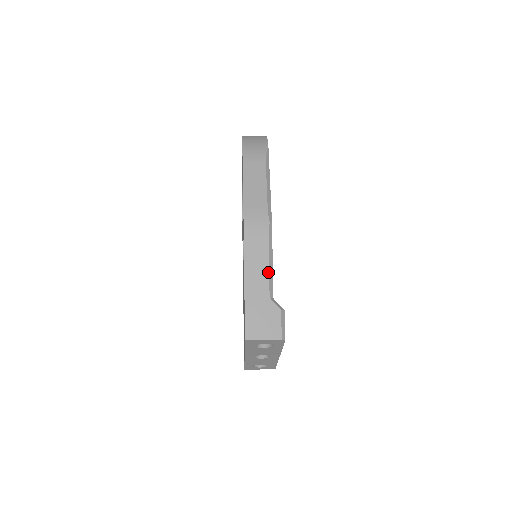
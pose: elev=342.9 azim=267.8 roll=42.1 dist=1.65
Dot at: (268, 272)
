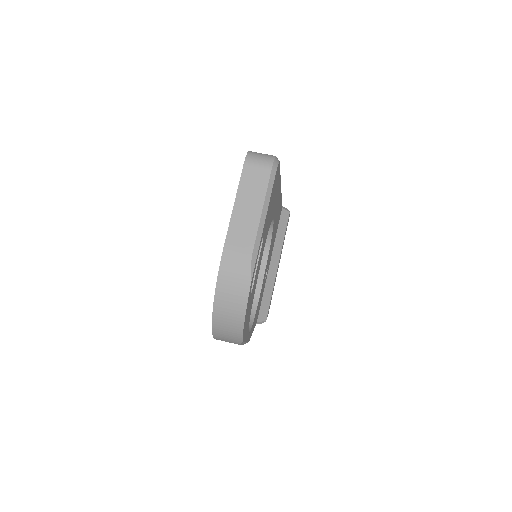
Dot at: occluded
